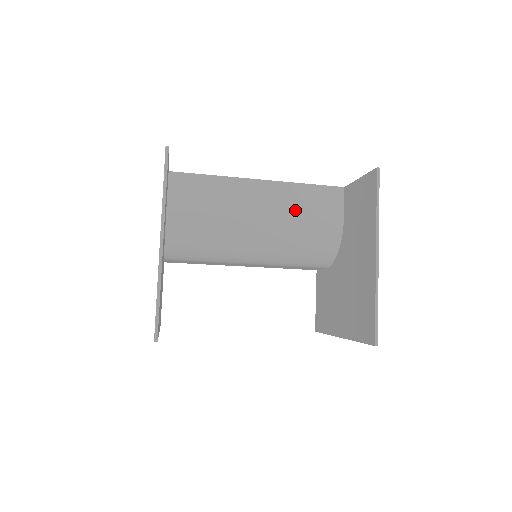
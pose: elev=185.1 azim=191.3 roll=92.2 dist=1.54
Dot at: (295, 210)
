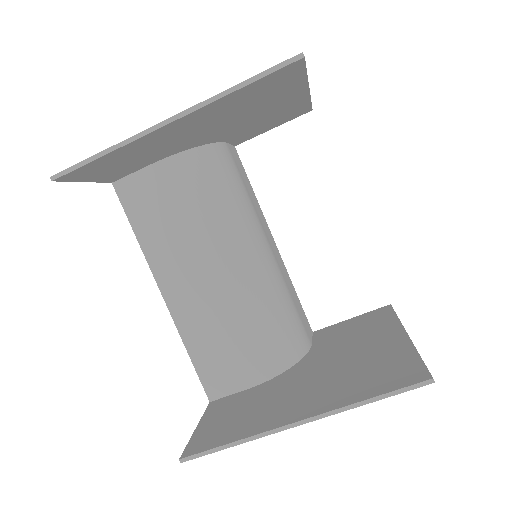
Dot at: (288, 286)
